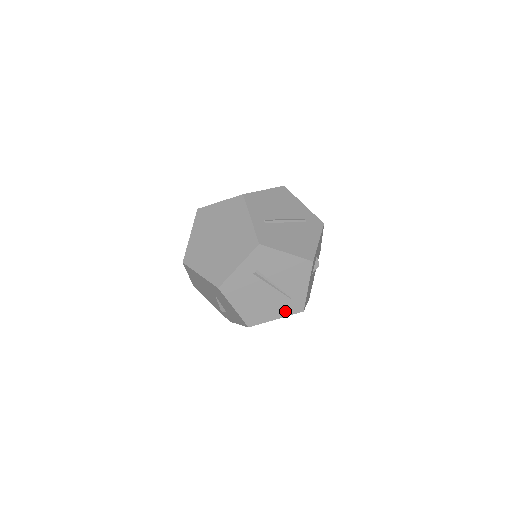
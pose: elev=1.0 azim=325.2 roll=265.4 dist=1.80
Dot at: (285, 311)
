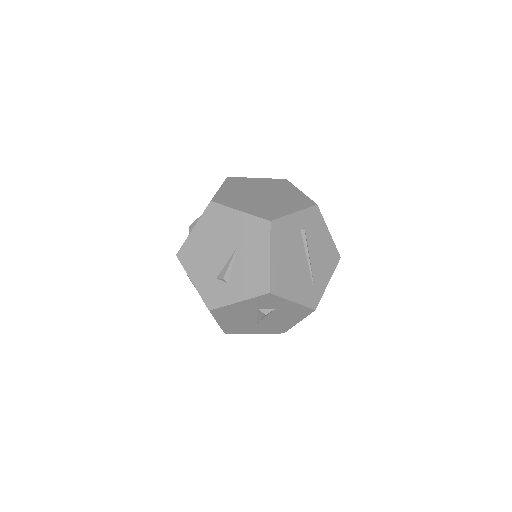
Dot at: (303, 297)
